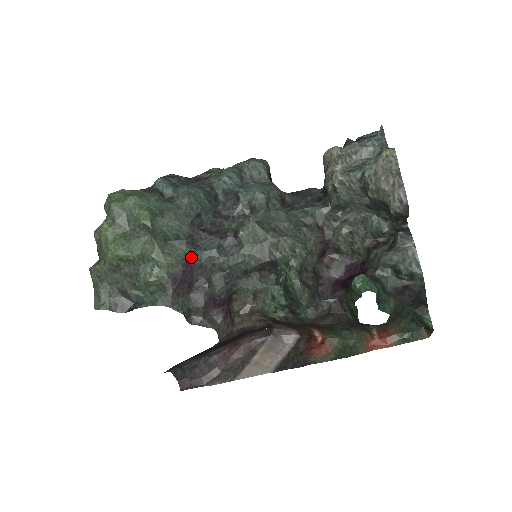
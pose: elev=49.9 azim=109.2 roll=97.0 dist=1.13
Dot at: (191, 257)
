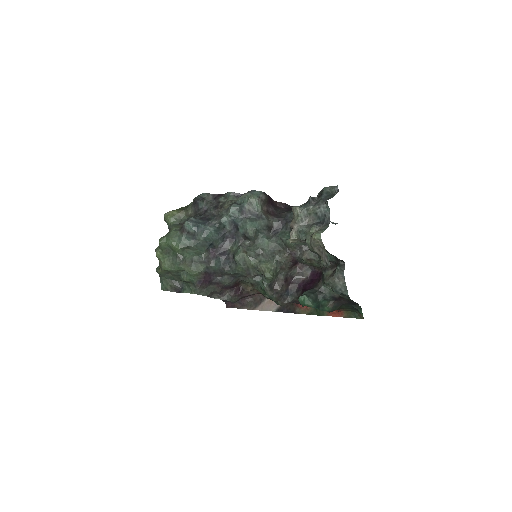
Dot at: (208, 269)
